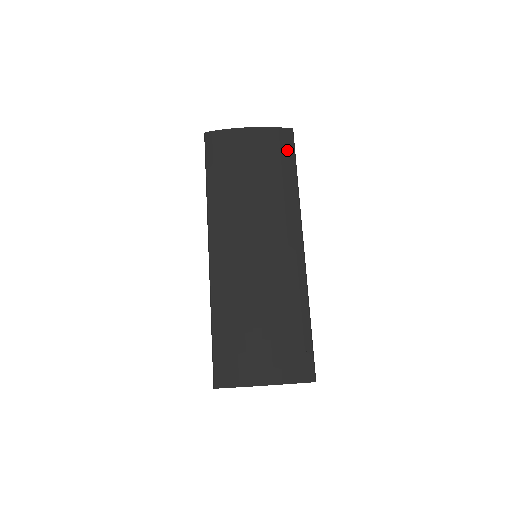
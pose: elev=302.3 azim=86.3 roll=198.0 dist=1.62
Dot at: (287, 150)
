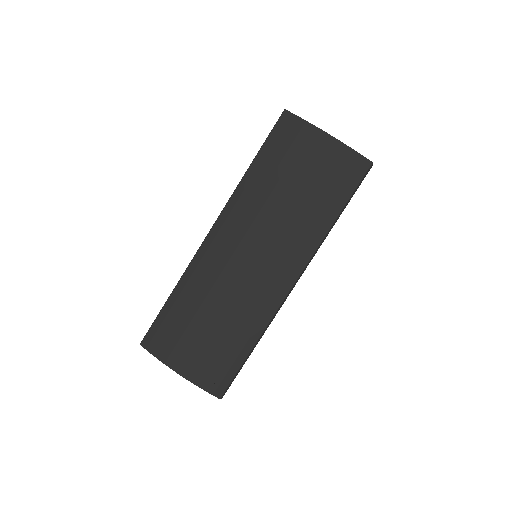
Dot at: (349, 182)
